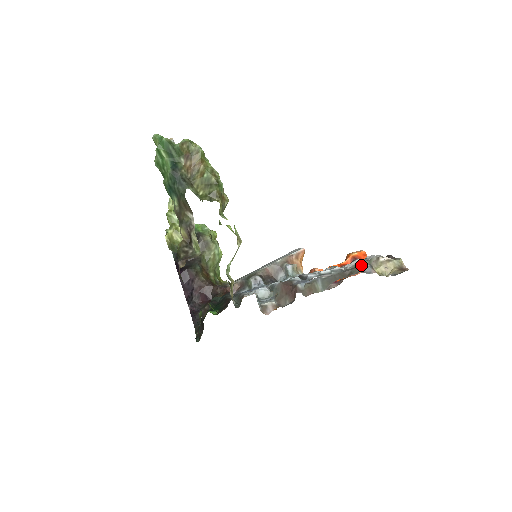
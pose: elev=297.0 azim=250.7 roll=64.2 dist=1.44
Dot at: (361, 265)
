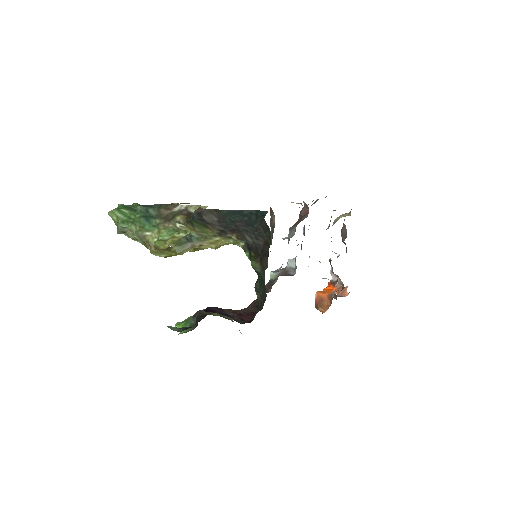
Dot at: occluded
